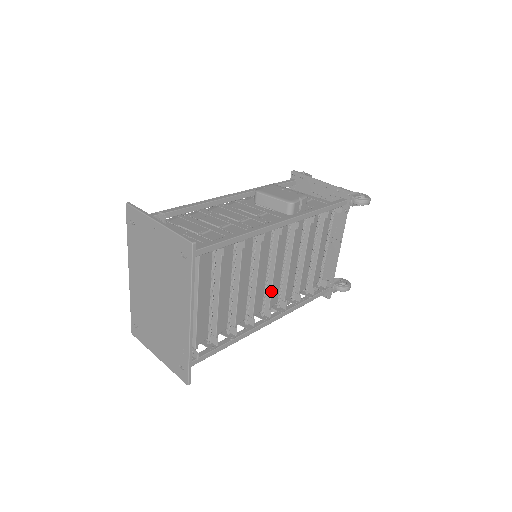
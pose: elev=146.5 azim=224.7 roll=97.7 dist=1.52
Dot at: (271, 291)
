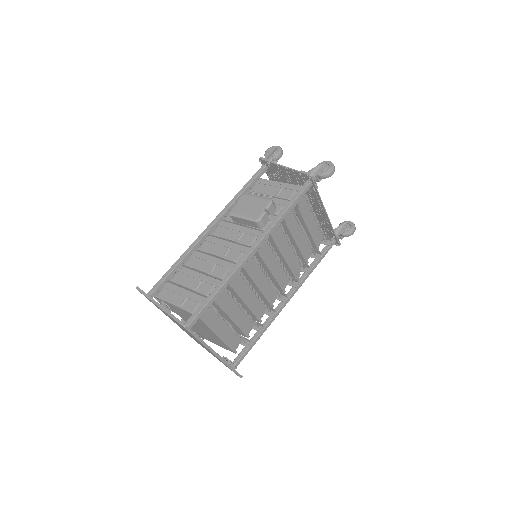
Dot at: (277, 282)
